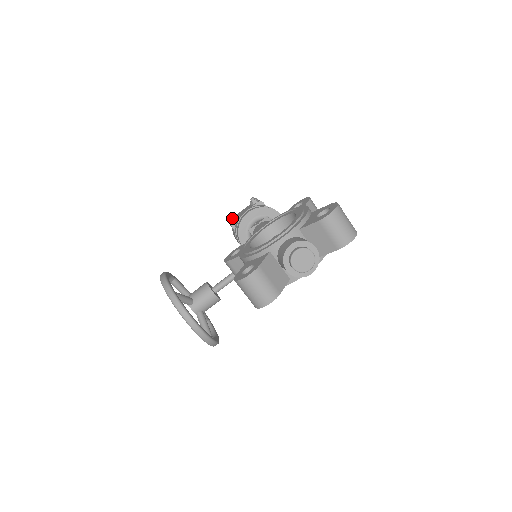
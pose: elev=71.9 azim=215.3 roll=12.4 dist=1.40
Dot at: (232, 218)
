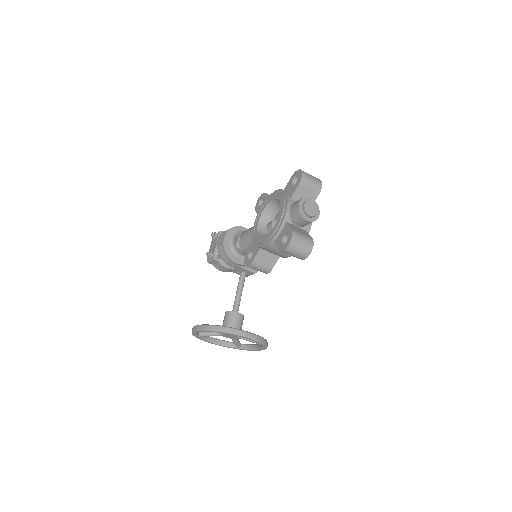
Dot at: (211, 255)
